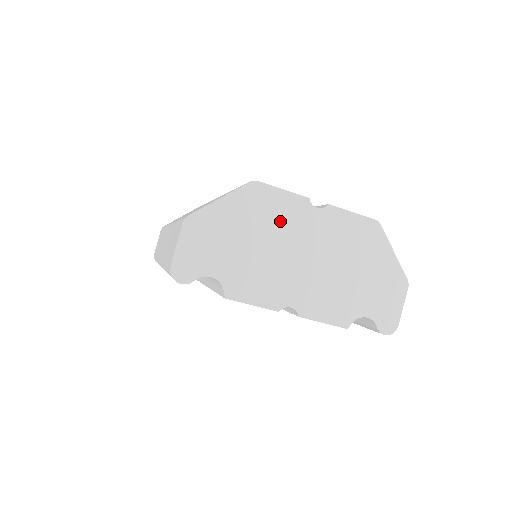
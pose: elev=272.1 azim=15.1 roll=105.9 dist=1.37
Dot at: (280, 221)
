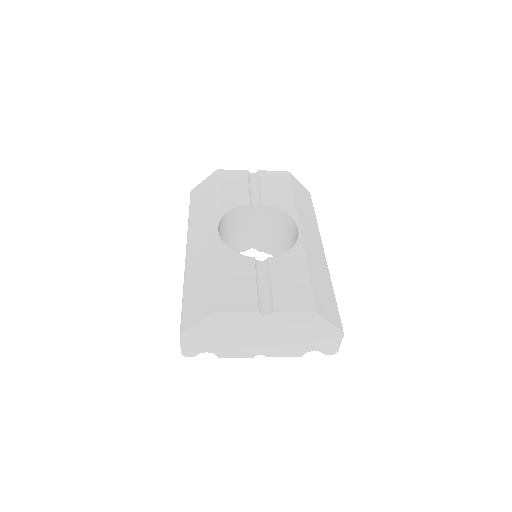
Dot at: (241, 325)
